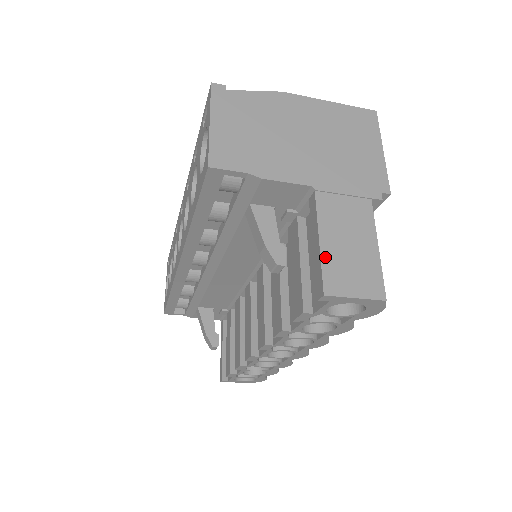
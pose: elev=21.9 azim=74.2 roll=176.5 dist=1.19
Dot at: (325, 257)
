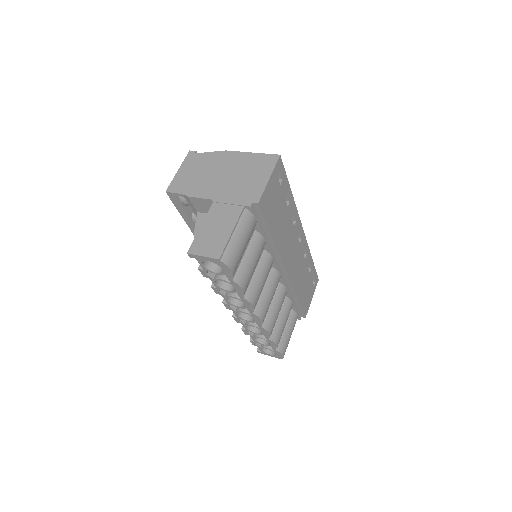
Dot at: (198, 235)
